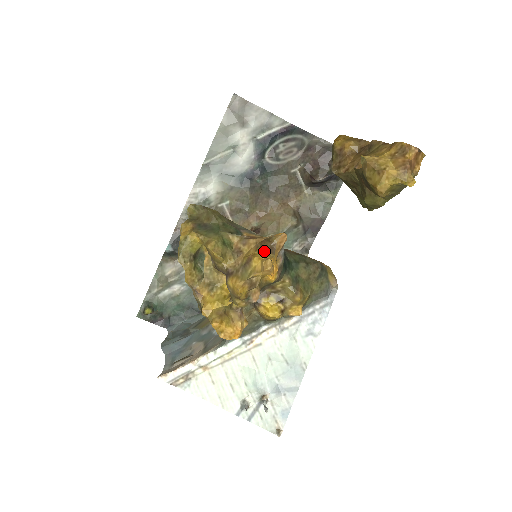
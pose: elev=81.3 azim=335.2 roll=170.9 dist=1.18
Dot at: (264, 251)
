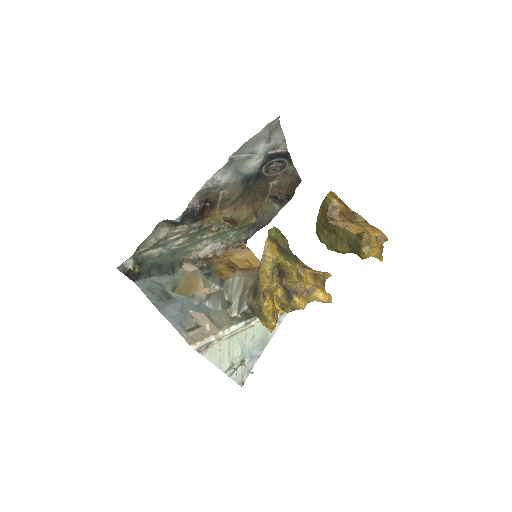
Dot at: (321, 284)
